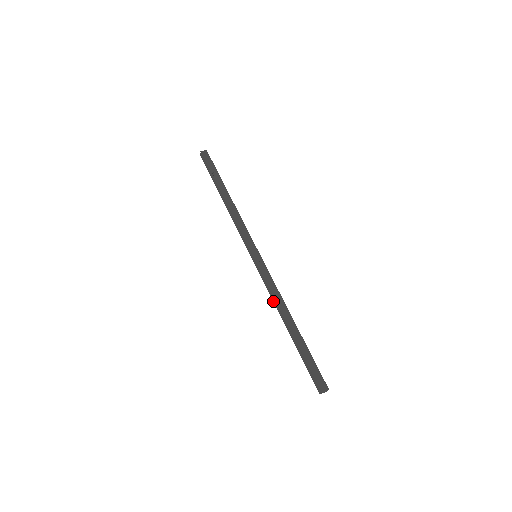
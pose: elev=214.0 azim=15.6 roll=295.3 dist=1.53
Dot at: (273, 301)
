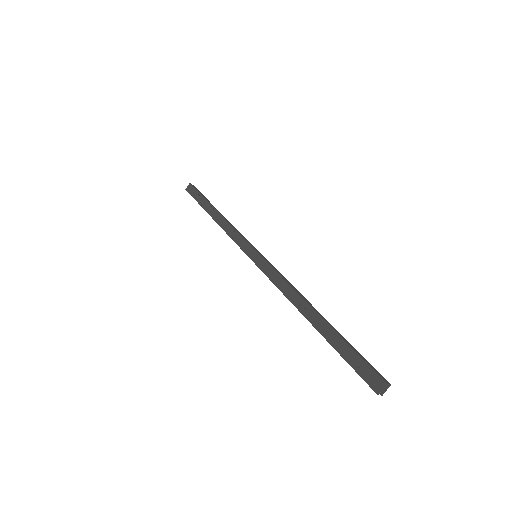
Dot at: occluded
